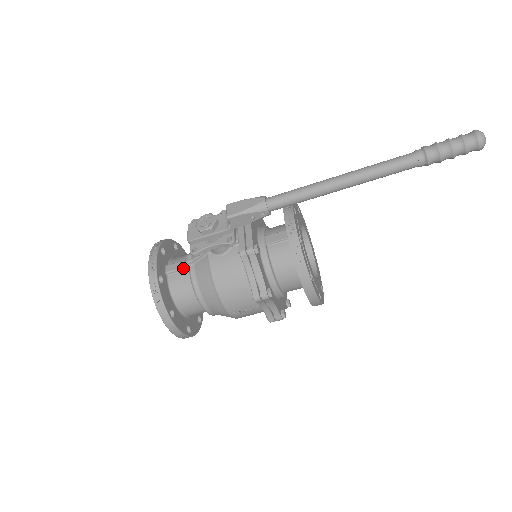
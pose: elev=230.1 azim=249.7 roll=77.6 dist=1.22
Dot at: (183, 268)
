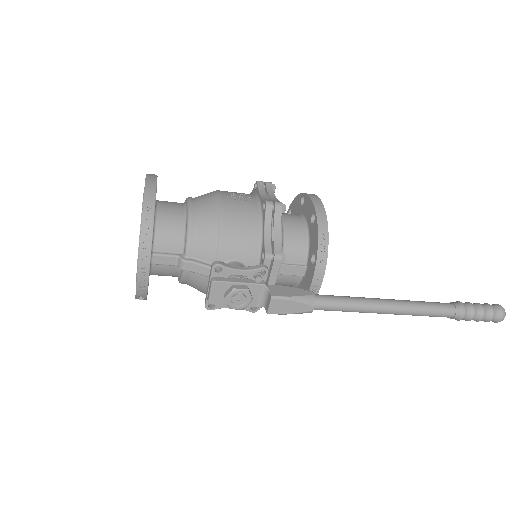
Dot at: (174, 266)
